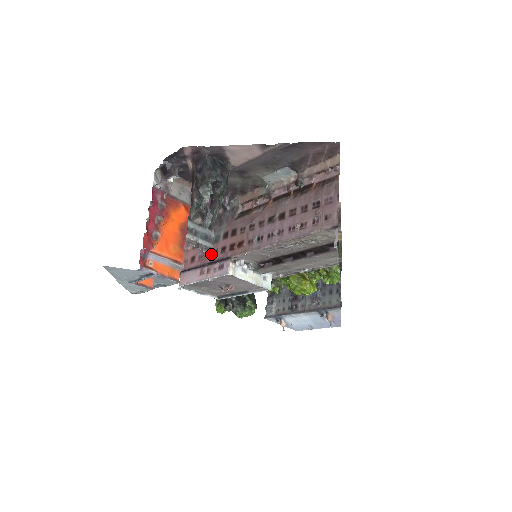
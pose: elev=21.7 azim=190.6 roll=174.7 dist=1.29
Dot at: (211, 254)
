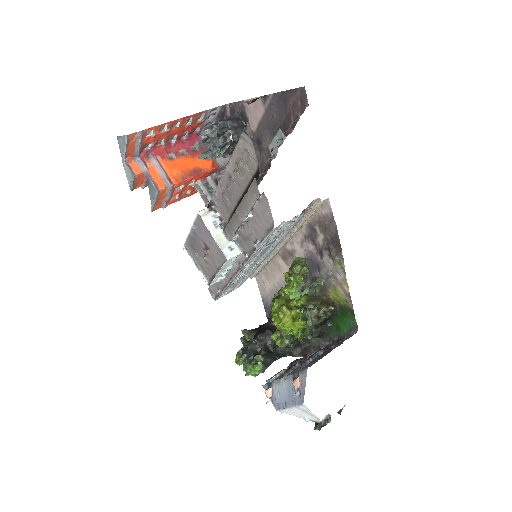
Dot at: occluded
